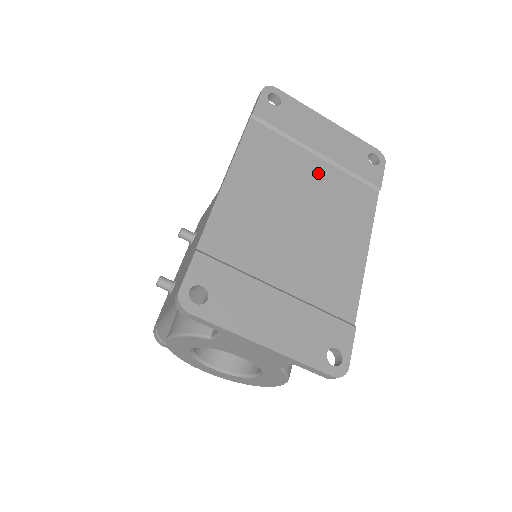
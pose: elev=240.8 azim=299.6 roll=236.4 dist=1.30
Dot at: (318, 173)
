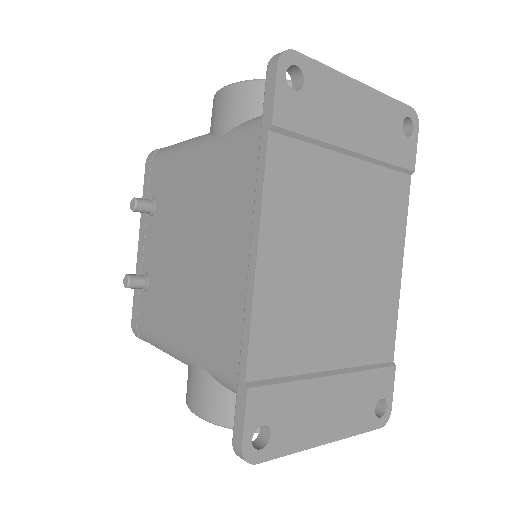
Dot at: (353, 184)
